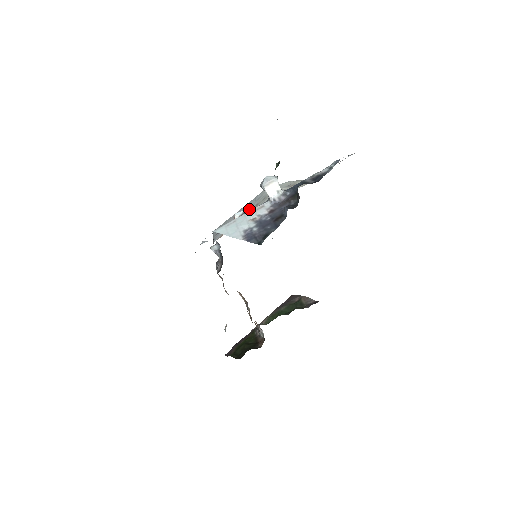
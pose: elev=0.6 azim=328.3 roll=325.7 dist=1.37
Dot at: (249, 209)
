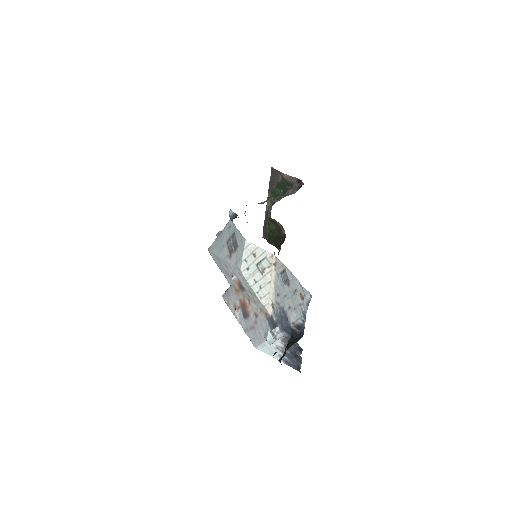
Dot at: (245, 288)
